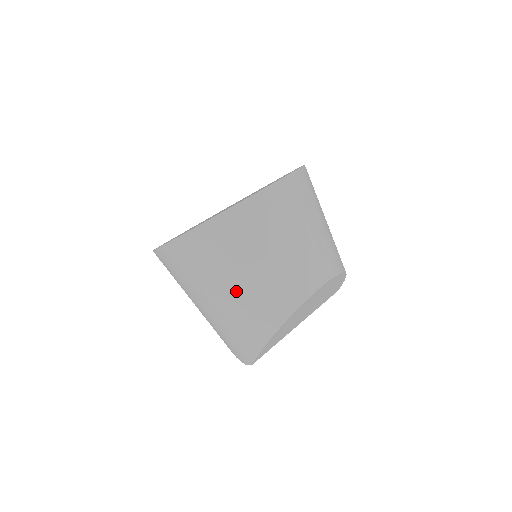
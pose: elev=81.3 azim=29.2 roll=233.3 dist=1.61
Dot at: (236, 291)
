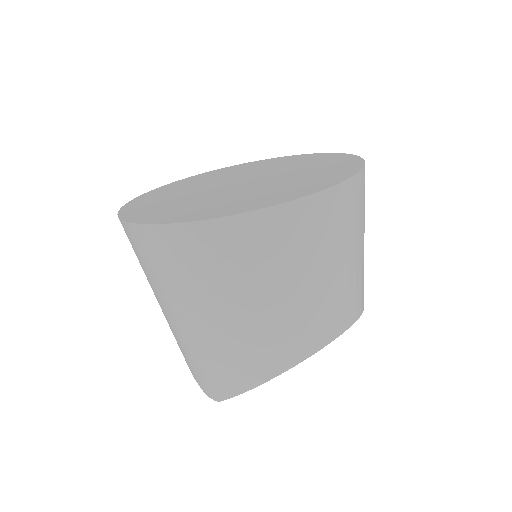
Dot at: (236, 318)
